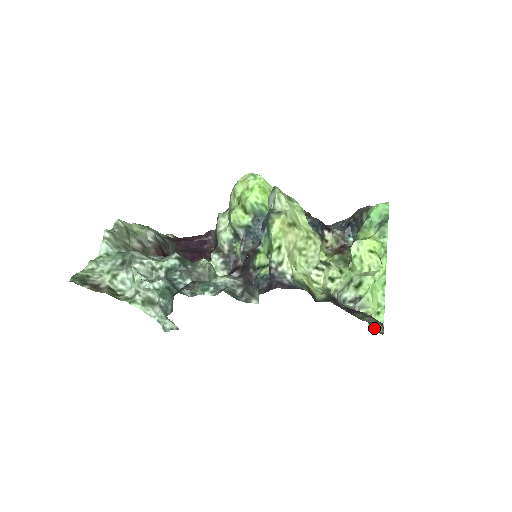
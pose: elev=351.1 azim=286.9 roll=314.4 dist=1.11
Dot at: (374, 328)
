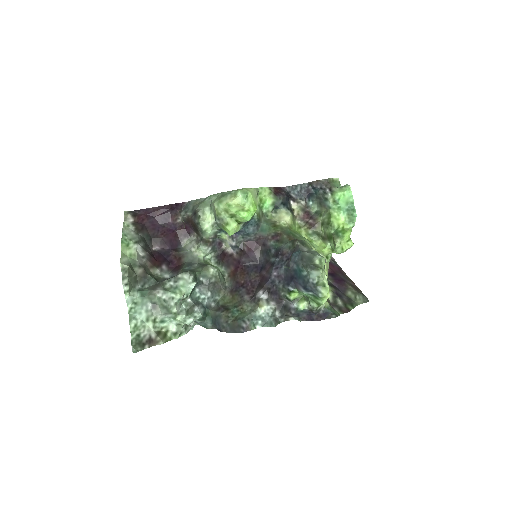
Dot at: occluded
